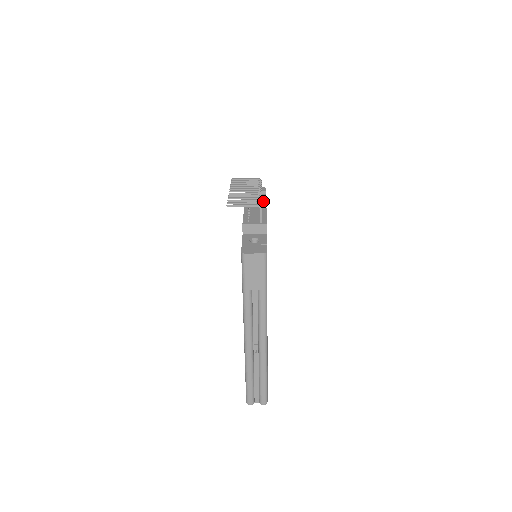
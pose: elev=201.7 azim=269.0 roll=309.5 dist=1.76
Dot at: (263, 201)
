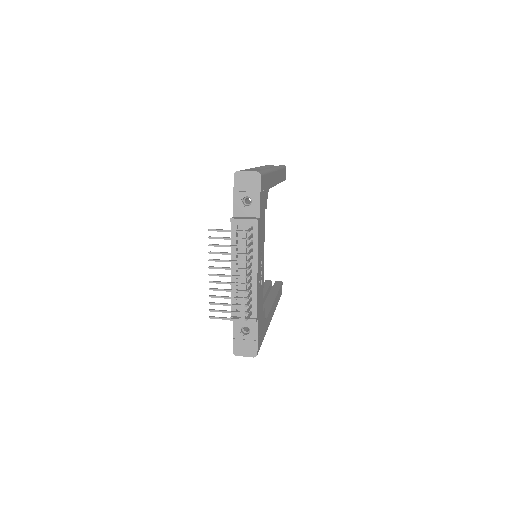
Dot at: (254, 250)
